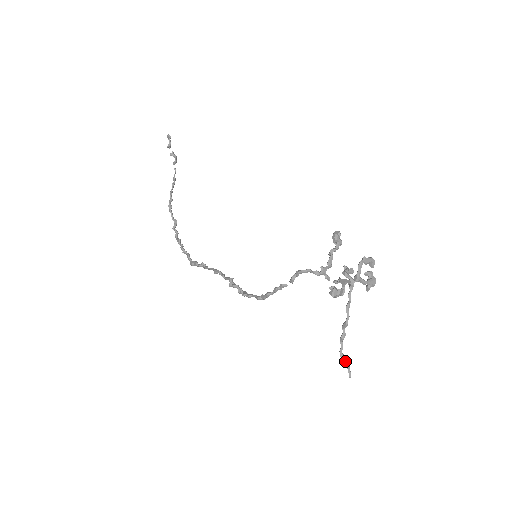
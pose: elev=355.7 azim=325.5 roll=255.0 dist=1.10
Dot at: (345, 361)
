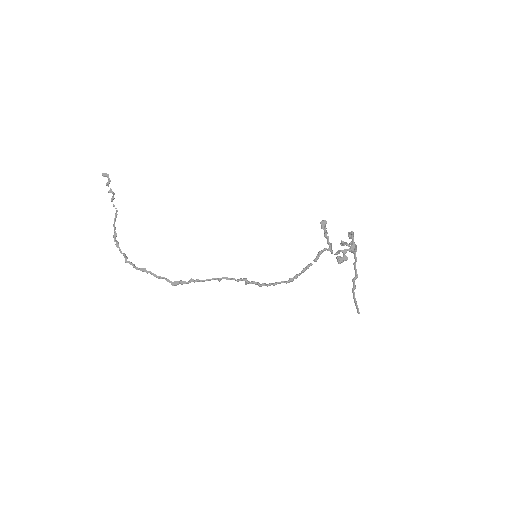
Dot at: occluded
